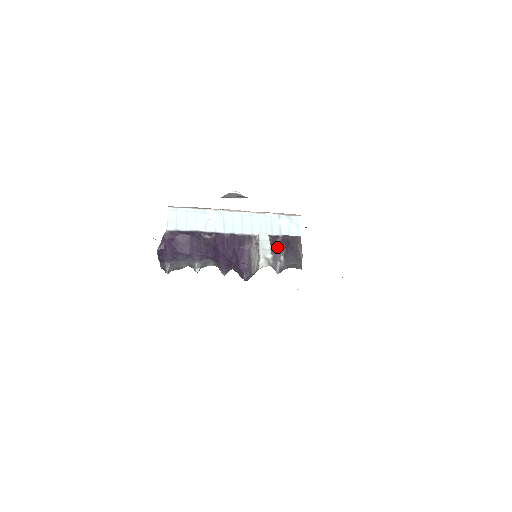
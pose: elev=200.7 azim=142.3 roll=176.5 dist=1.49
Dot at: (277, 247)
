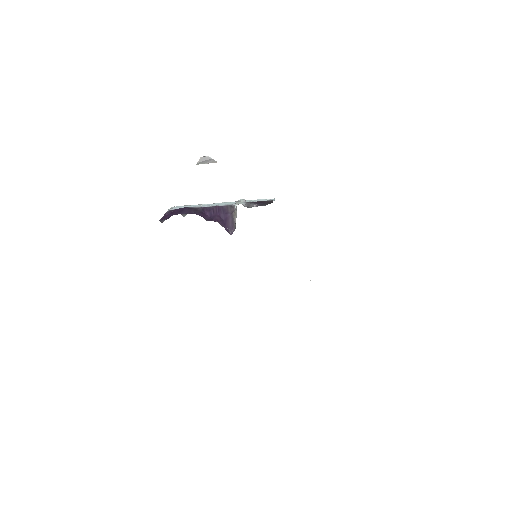
Dot at: (251, 202)
